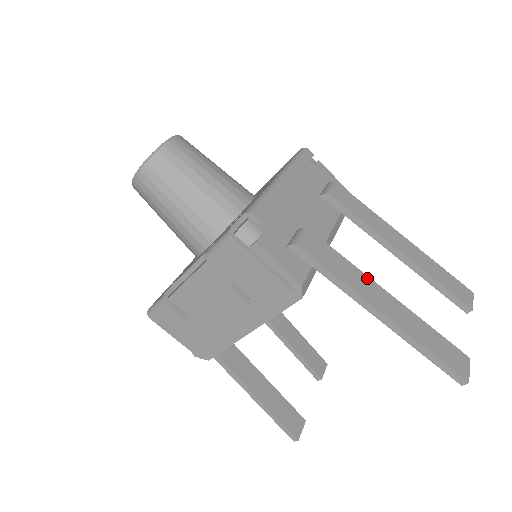
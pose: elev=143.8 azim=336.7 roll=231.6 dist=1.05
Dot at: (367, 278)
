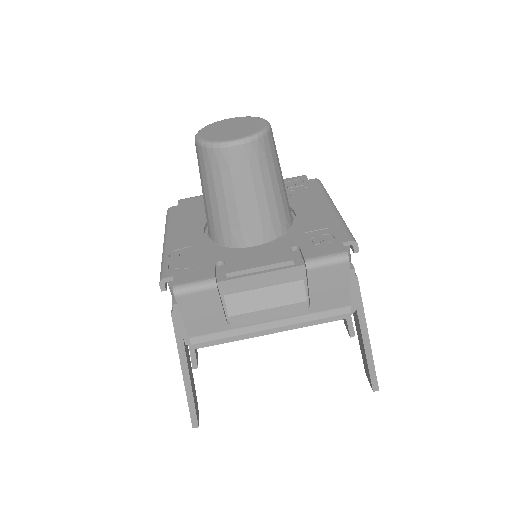
Dot at: occluded
